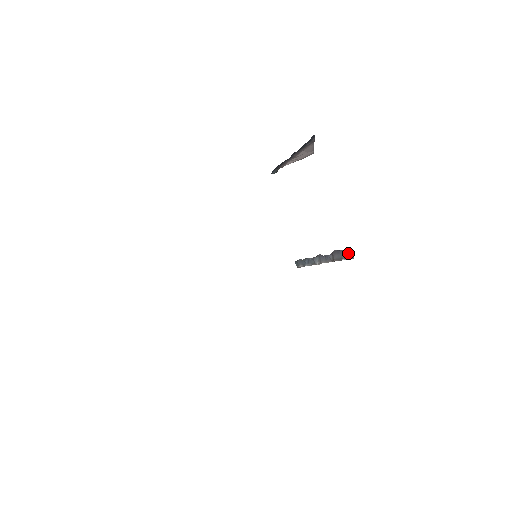
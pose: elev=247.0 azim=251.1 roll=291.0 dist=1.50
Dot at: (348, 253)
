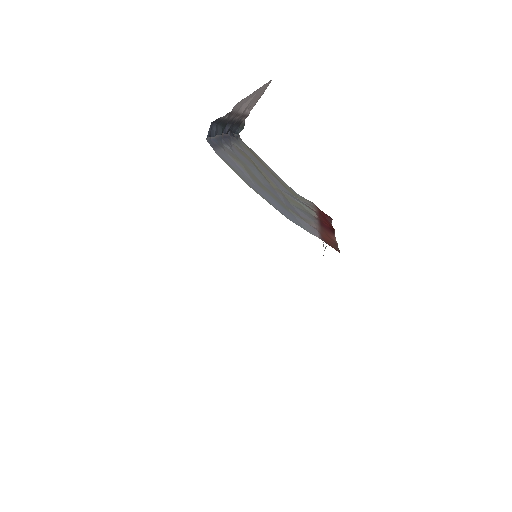
Dot at: occluded
